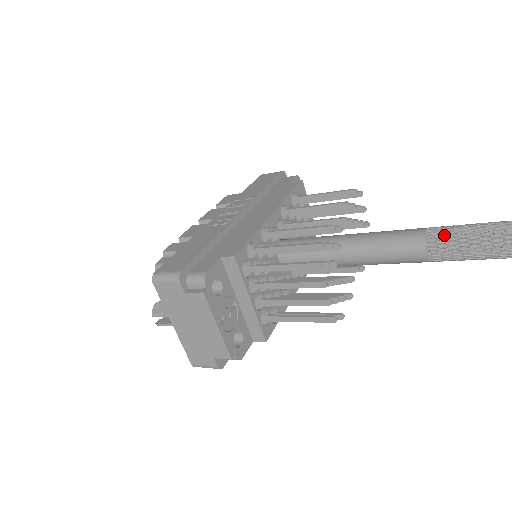
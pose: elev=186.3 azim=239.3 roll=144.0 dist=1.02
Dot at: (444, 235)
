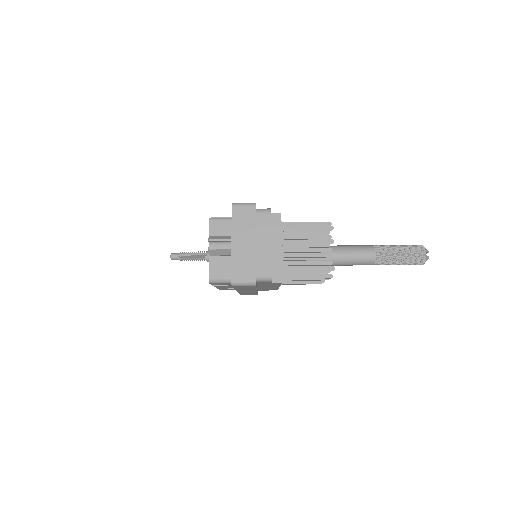
Dot at: (384, 246)
